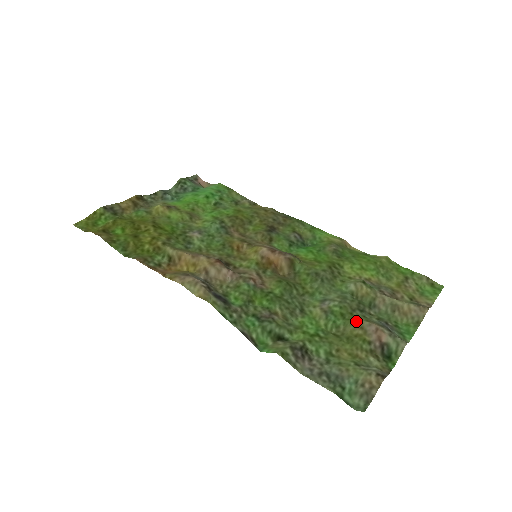
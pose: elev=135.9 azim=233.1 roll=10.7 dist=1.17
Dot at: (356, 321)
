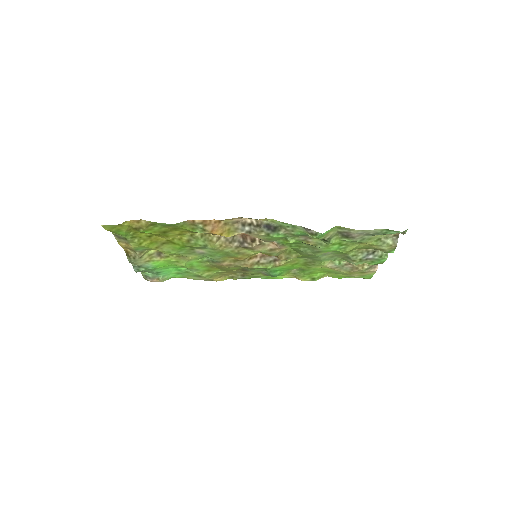
Dot at: occluded
